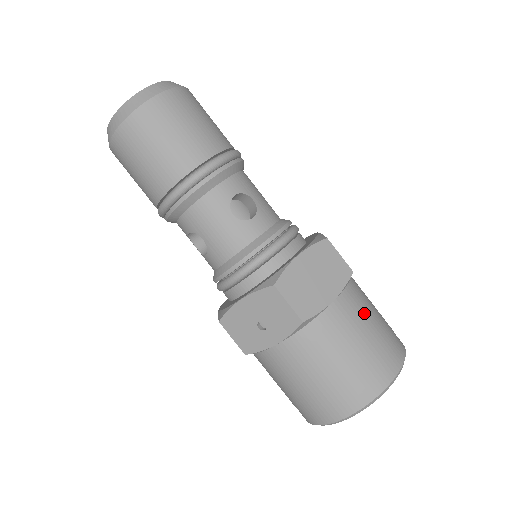
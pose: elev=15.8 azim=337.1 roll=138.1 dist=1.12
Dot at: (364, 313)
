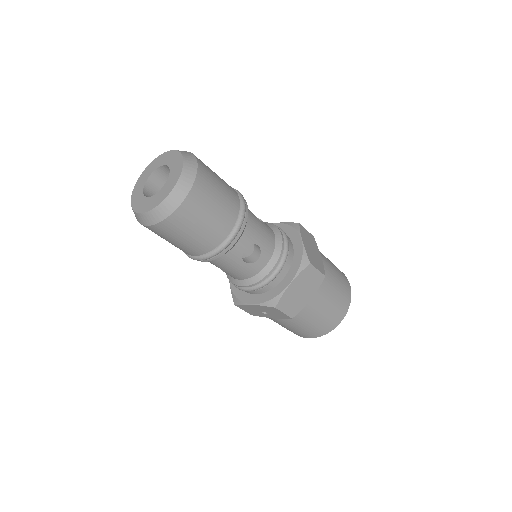
Dot at: (329, 294)
